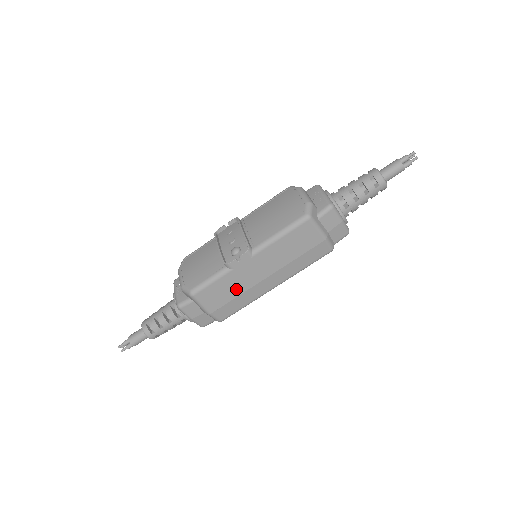
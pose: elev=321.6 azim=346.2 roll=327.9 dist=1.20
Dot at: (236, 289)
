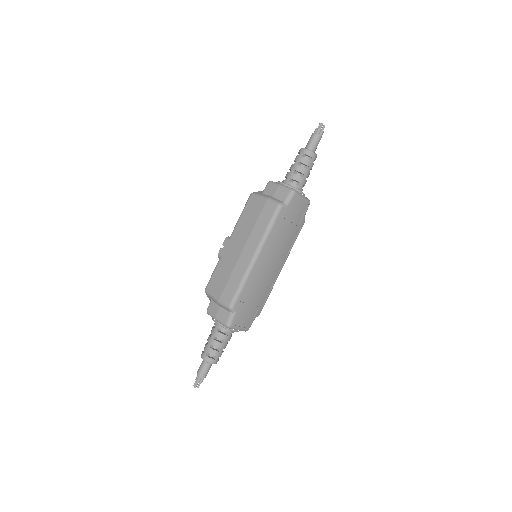
Dot at: (228, 270)
